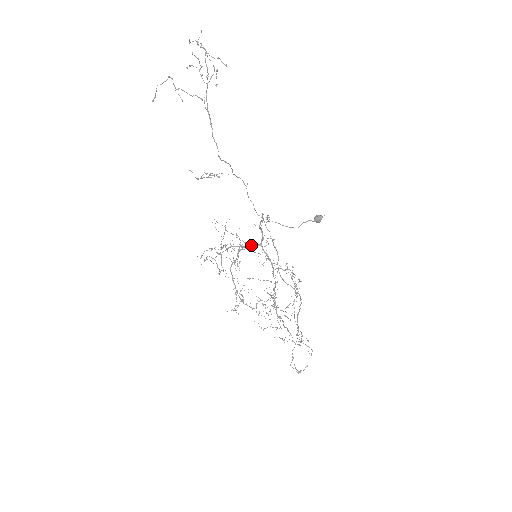
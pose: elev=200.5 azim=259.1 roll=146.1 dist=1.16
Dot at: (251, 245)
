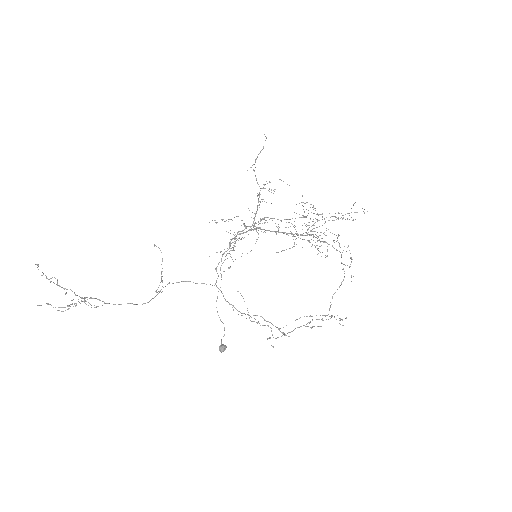
Dot at: (254, 225)
